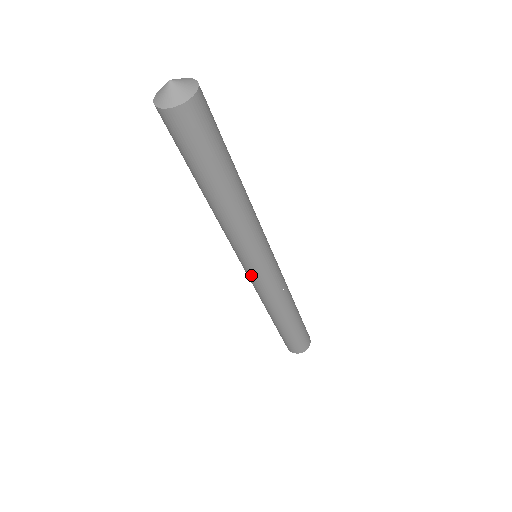
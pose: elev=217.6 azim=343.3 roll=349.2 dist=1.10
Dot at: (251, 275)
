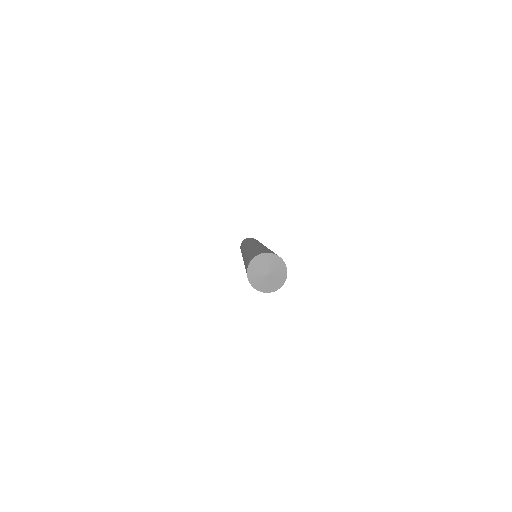
Dot at: occluded
